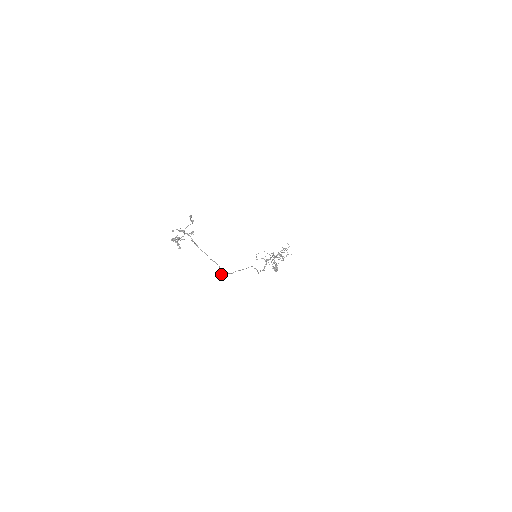
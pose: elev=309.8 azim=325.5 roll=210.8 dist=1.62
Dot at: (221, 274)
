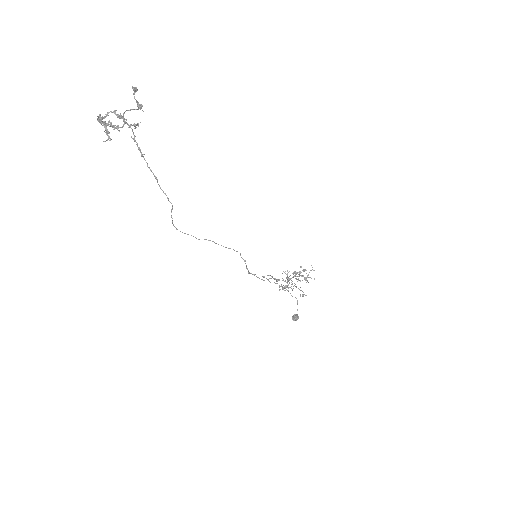
Dot at: (177, 229)
